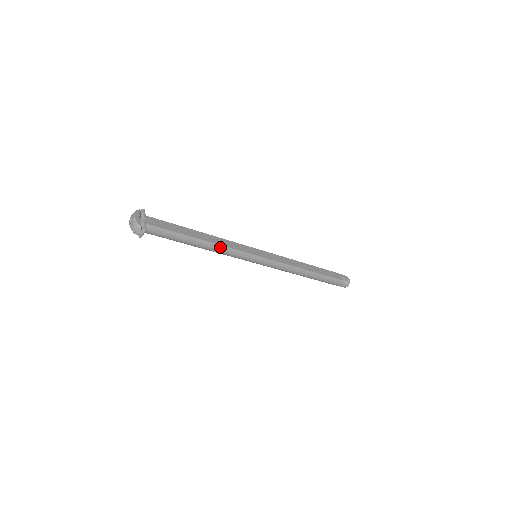
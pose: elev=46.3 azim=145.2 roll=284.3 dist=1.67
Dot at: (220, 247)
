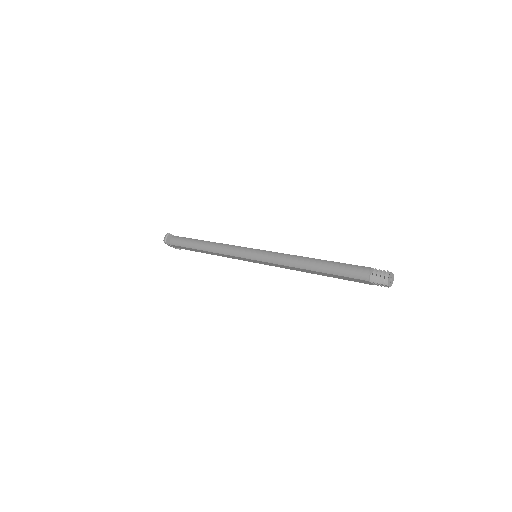
Dot at: (219, 244)
